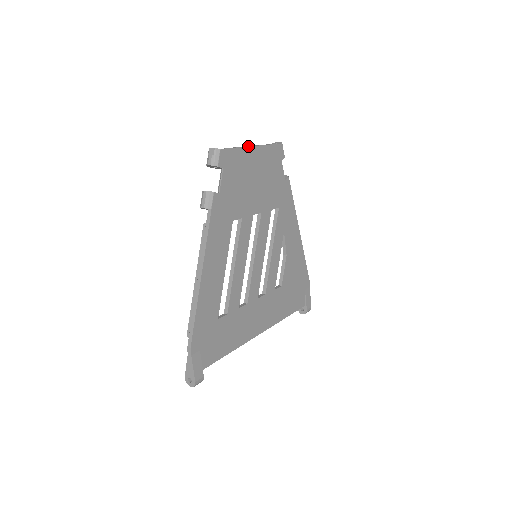
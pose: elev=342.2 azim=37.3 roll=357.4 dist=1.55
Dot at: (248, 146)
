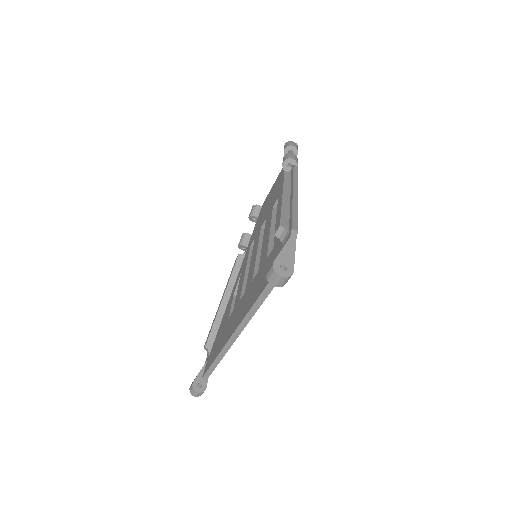
Dot at: occluded
